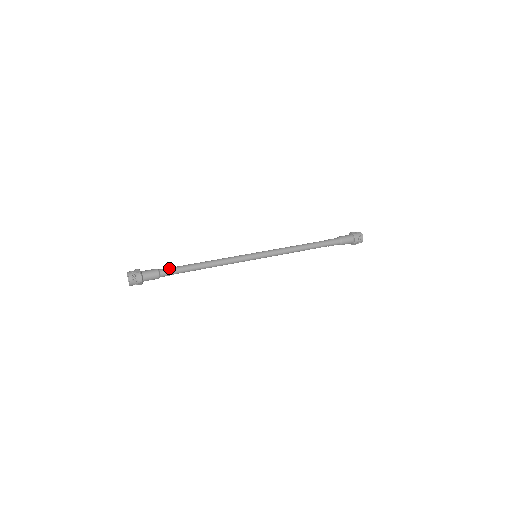
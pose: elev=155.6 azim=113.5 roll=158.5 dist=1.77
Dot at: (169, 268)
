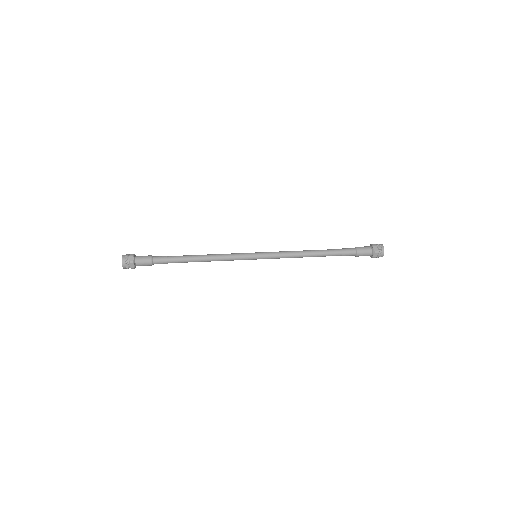
Dot at: (163, 258)
